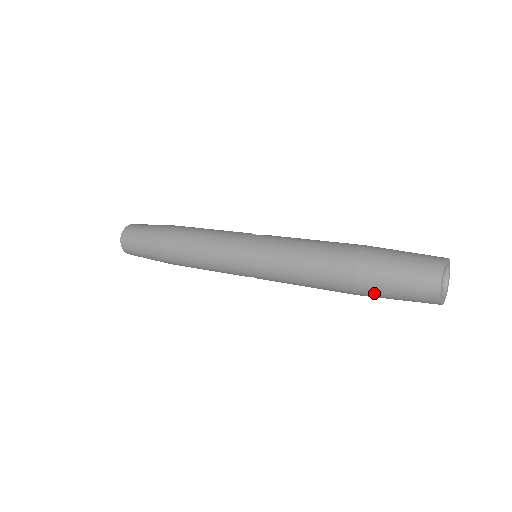
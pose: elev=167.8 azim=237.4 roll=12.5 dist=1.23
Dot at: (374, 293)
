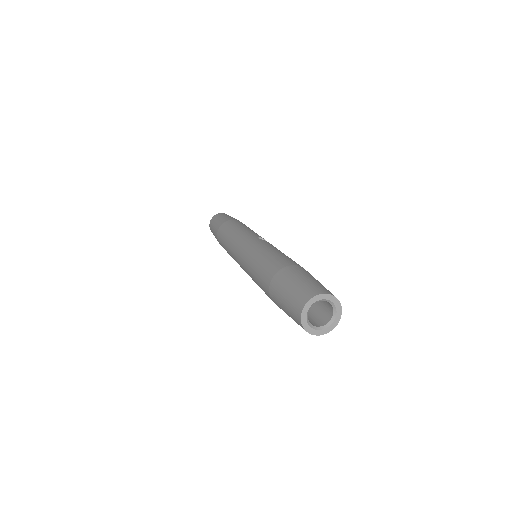
Dot at: (278, 305)
